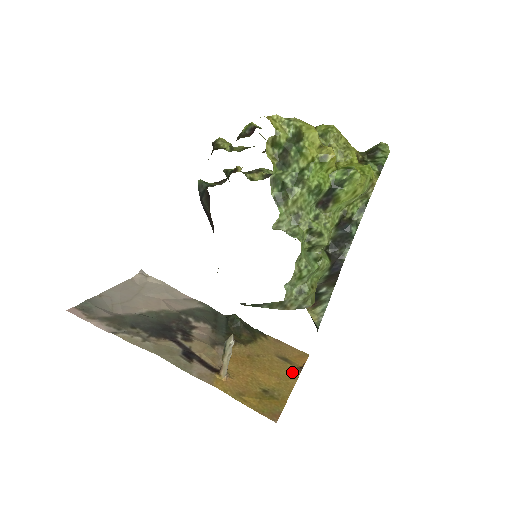
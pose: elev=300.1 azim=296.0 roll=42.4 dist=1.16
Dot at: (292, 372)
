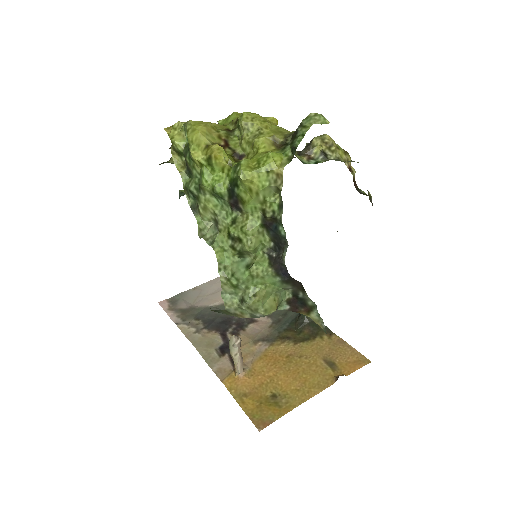
Dot at: (326, 380)
